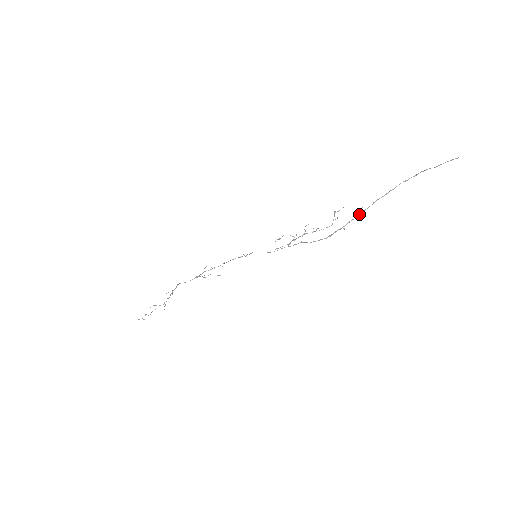
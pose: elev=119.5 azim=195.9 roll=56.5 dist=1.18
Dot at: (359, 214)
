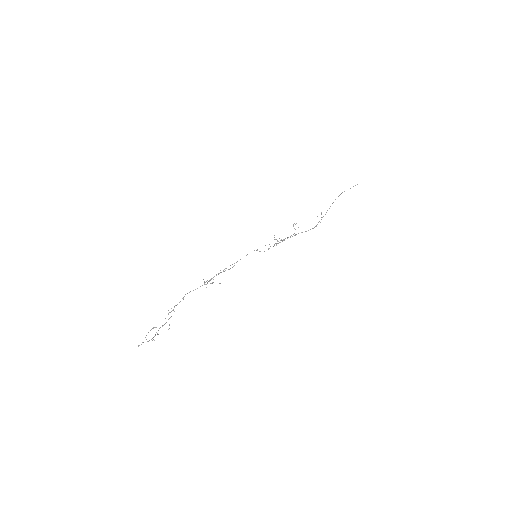
Dot at: occluded
